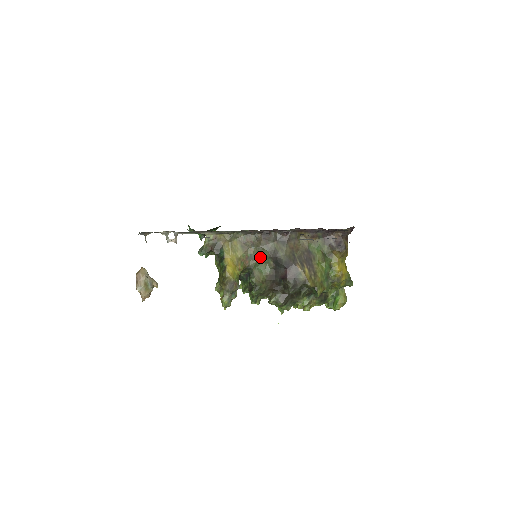
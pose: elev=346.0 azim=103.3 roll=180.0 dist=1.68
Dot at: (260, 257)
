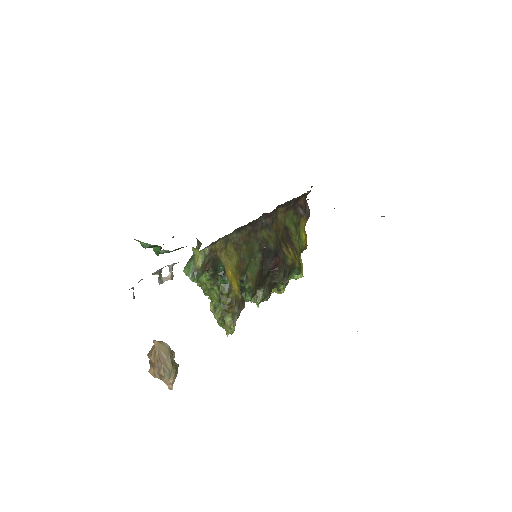
Dot at: (250, 254)
